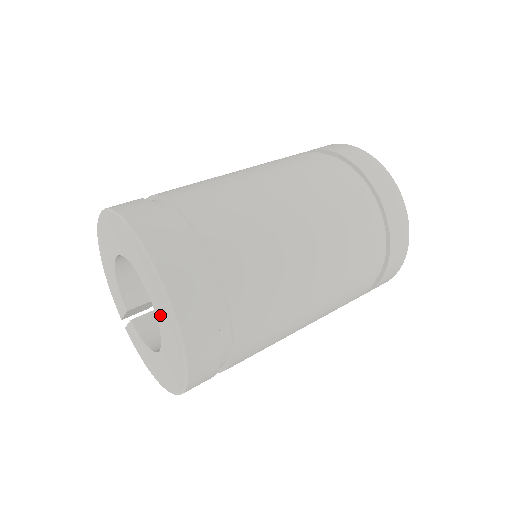
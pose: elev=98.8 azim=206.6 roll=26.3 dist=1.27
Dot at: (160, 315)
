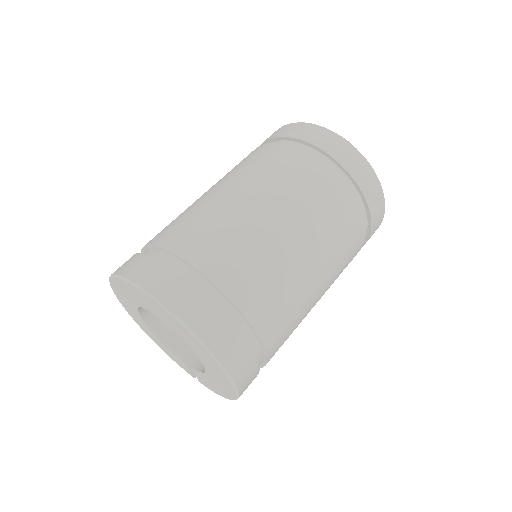
Dot at: (167, 322)
